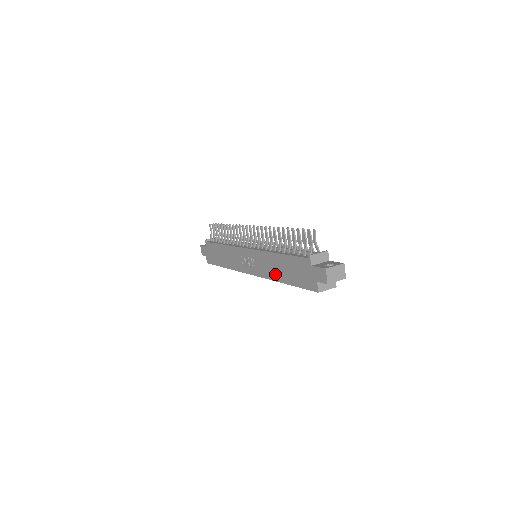
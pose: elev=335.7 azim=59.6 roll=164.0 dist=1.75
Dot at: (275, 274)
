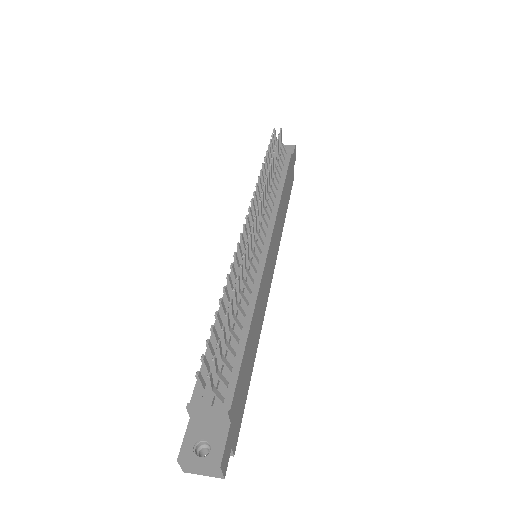
Dot at: occluded
